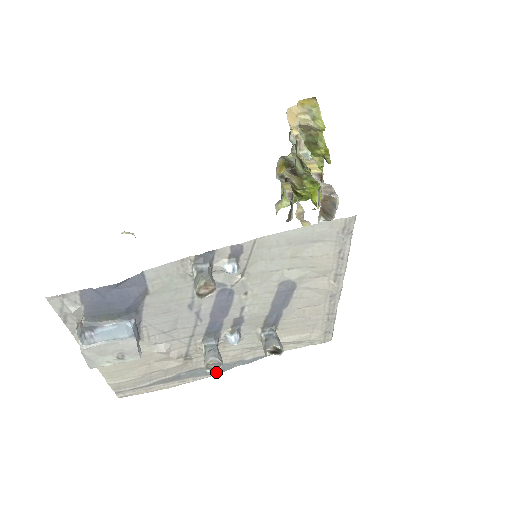
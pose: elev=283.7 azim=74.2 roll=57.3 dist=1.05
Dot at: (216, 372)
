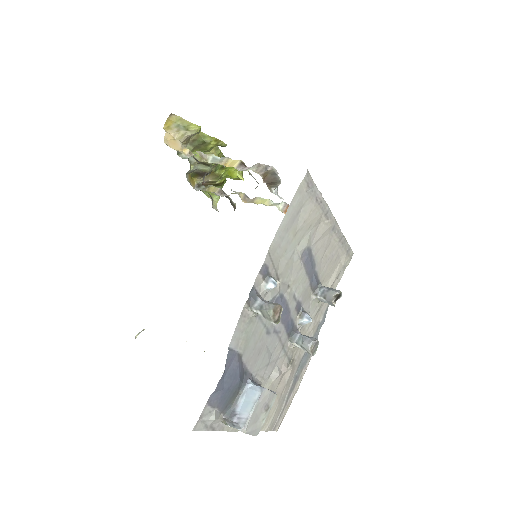
Dot at: occluded
